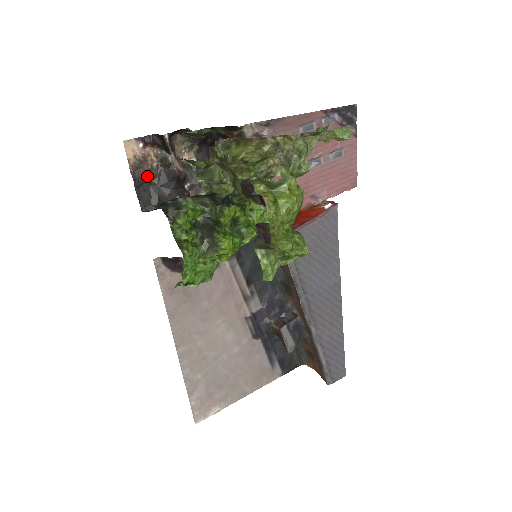
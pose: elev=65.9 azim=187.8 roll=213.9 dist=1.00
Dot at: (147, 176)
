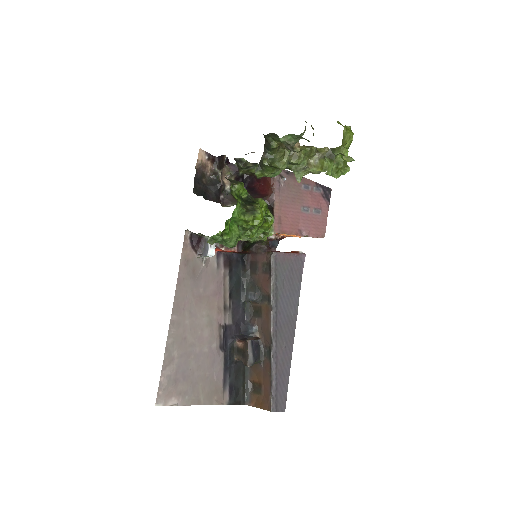
Dot at: (202, 177)
